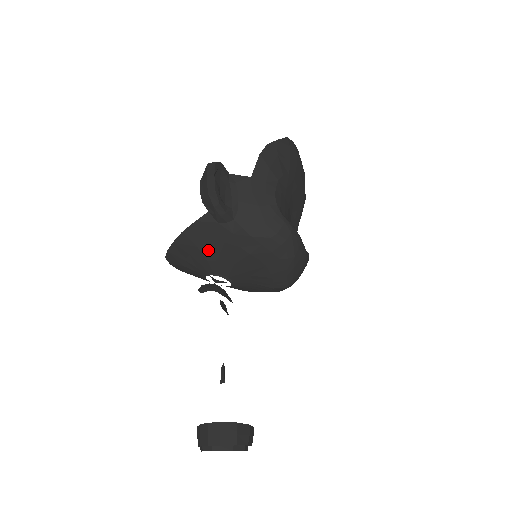
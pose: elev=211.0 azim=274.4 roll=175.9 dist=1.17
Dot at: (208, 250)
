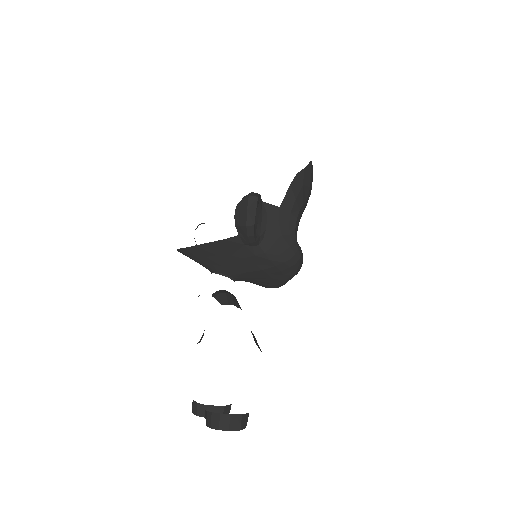
Dot at: (226, 259)
